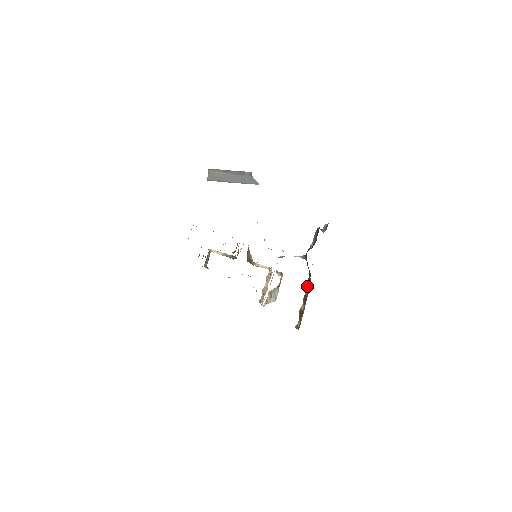
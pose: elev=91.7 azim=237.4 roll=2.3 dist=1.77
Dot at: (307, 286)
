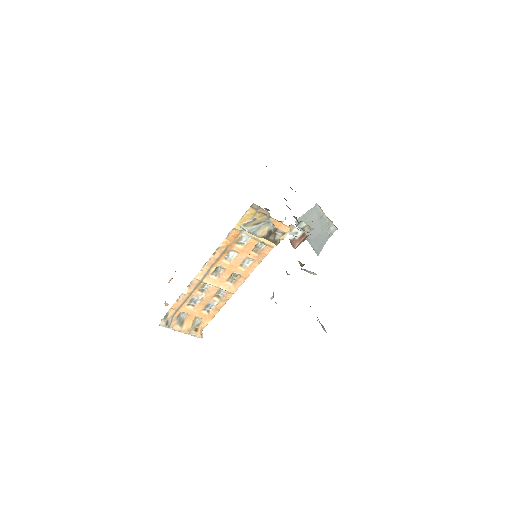
Dot at: occluded
